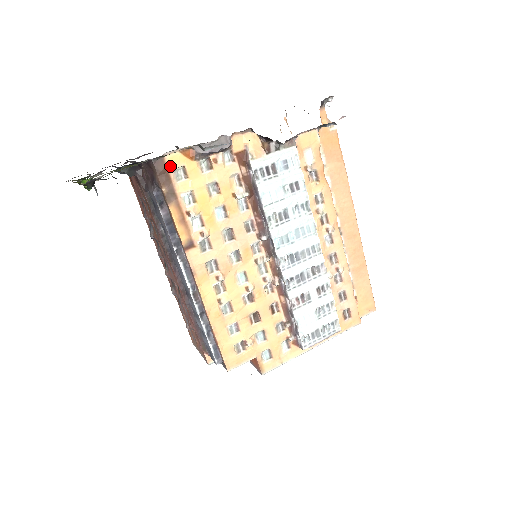
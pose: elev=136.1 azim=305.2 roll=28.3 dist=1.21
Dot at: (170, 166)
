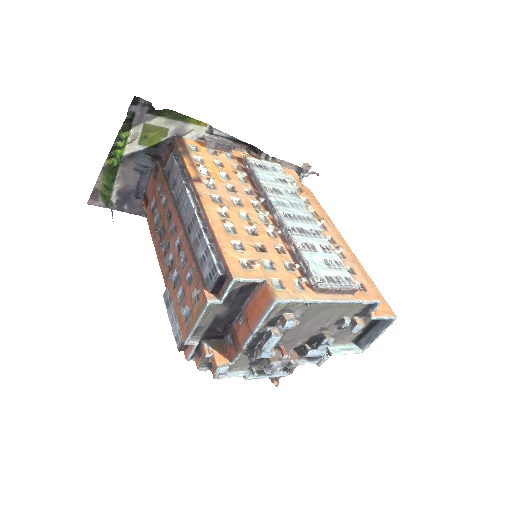
Dot at: (187, 142)
